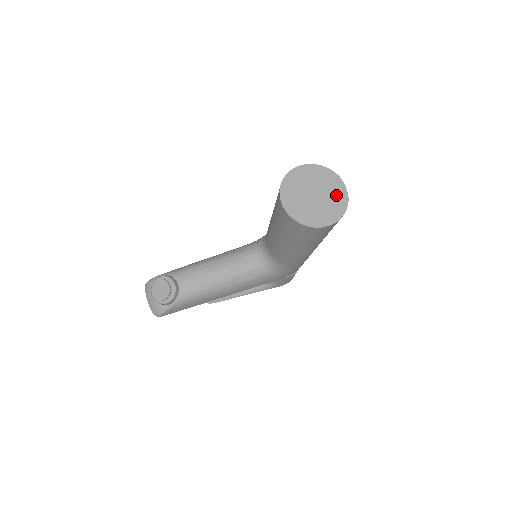
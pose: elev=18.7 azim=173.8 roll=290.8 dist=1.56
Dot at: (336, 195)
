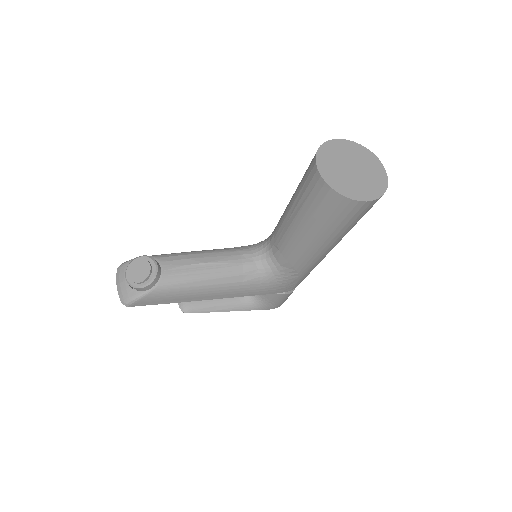
Dot at: (375, 175)
